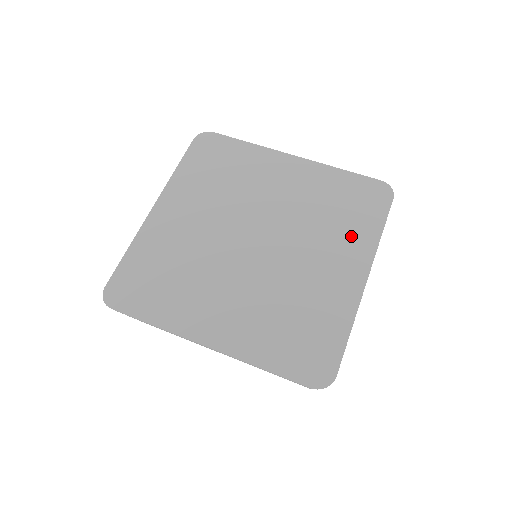
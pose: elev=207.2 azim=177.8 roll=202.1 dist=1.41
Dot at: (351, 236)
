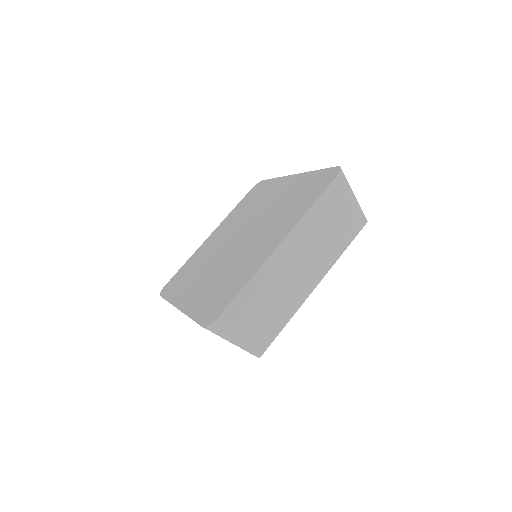
Dot at: (268, 191)
